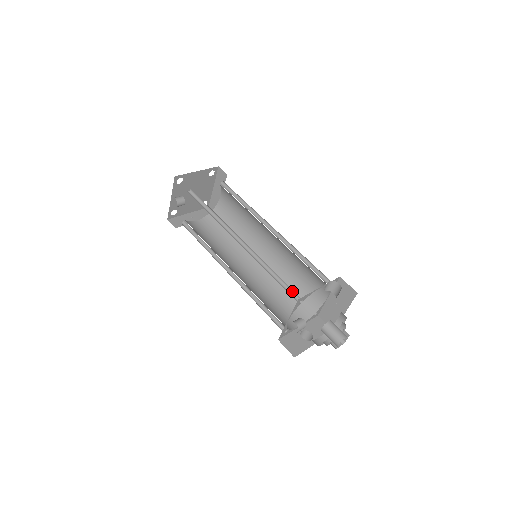
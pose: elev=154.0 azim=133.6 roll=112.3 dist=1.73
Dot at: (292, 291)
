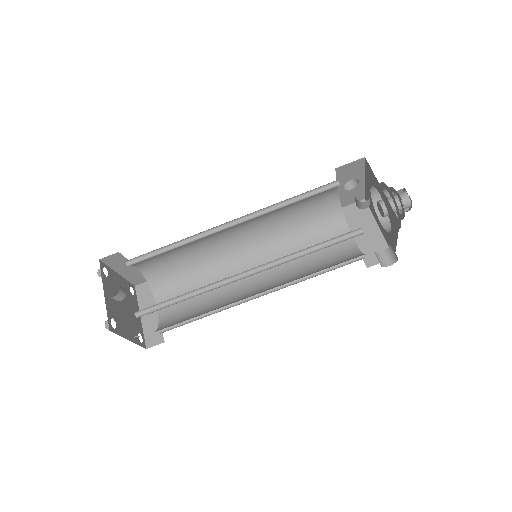
Dot at: (323, 191)
